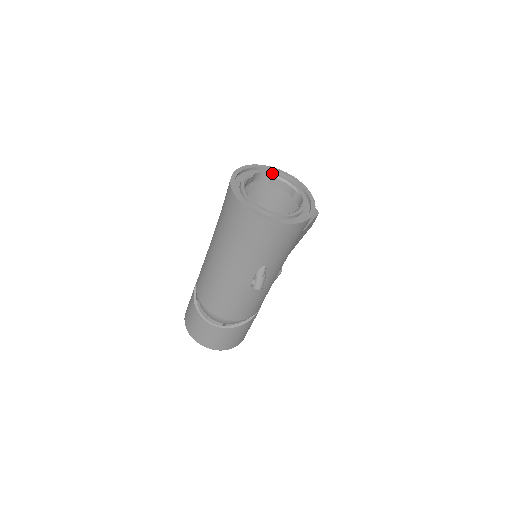
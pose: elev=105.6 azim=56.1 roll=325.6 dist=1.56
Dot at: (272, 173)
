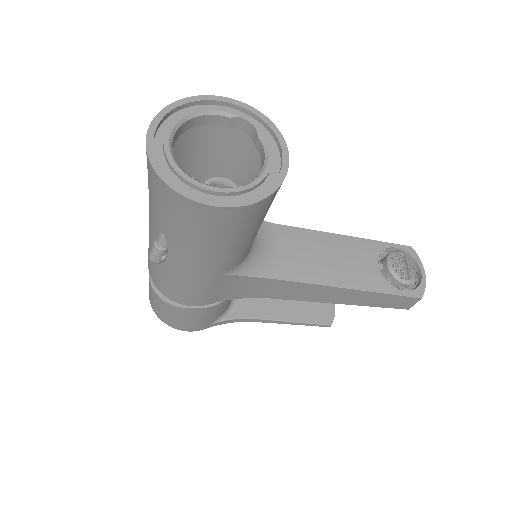
Dot at: (264, 134)
